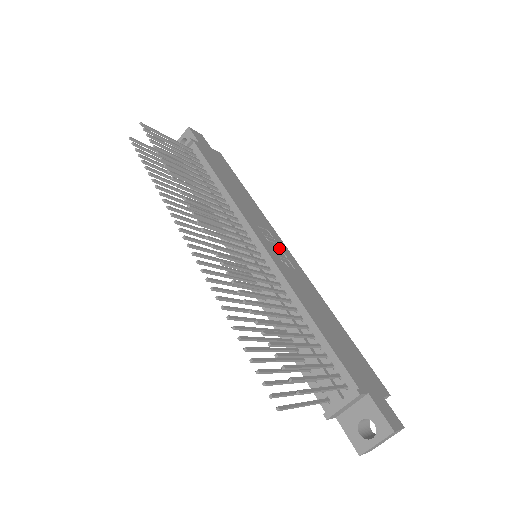
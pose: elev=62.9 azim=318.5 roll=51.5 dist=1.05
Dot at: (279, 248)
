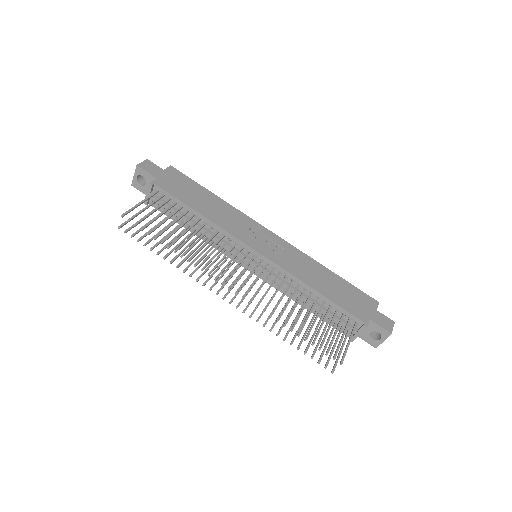
Dot at: (267, 240)
